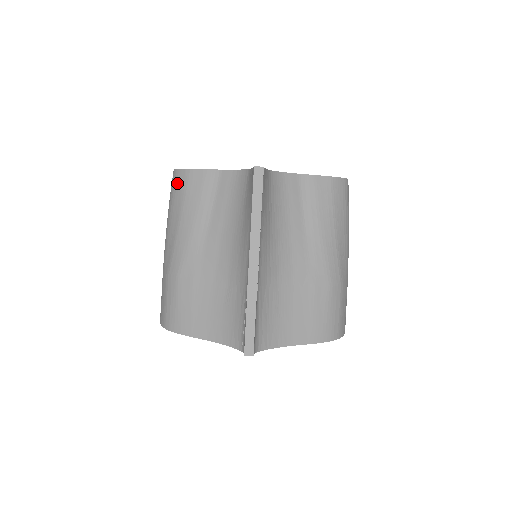
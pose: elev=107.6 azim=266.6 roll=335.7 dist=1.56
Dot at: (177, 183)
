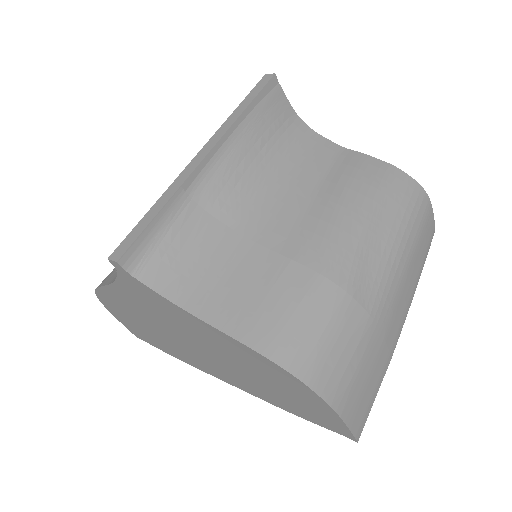
Dot at: occluded
